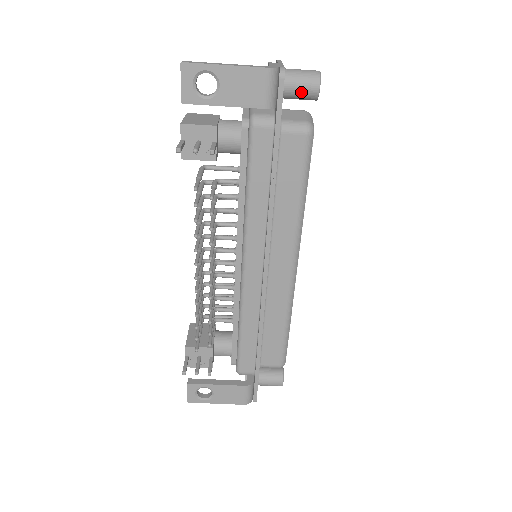
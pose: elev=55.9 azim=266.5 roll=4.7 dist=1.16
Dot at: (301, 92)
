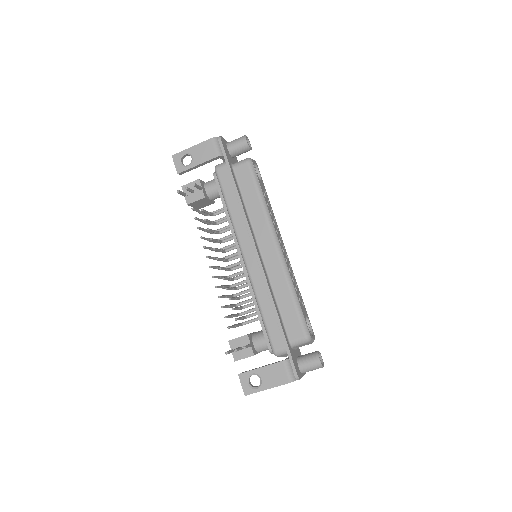
Dot at: (238, 147)
